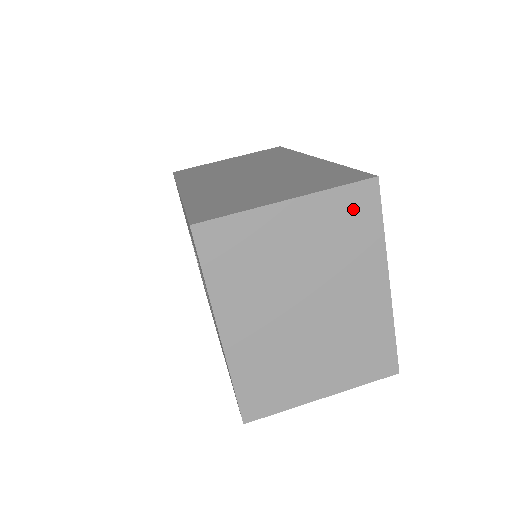
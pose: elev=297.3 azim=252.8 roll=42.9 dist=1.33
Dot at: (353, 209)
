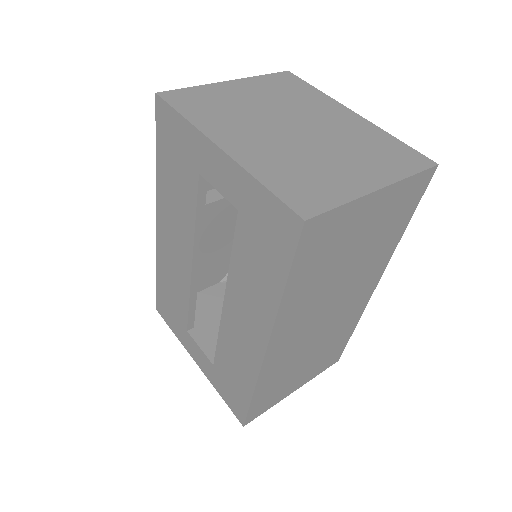
Dot at: (284, 83)
